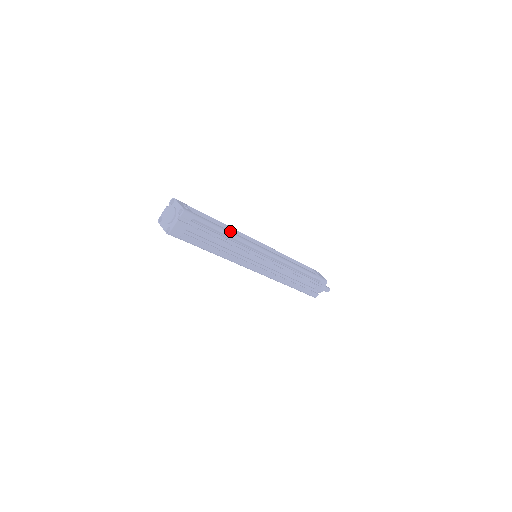
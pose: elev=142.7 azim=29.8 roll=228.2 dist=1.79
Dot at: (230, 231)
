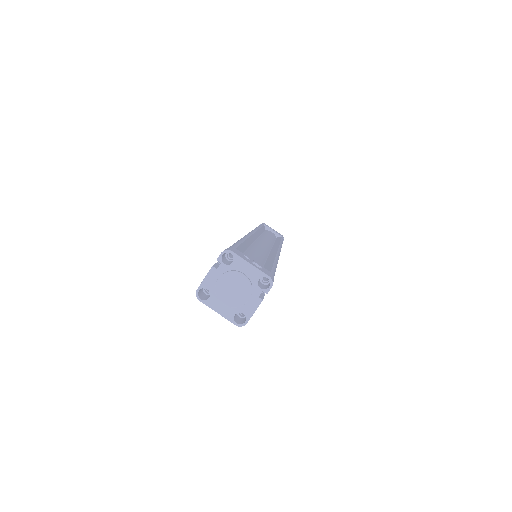
Dot at: (258, 249)
